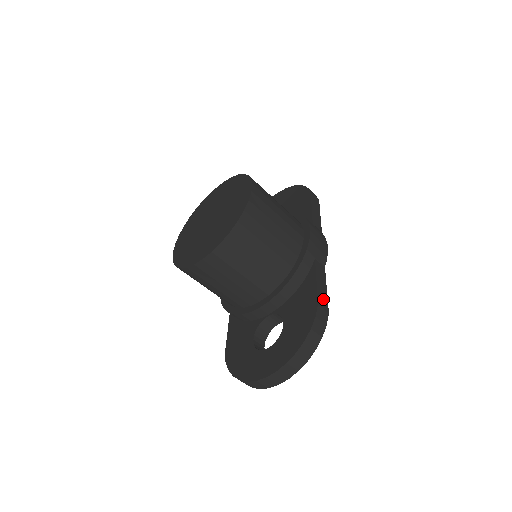
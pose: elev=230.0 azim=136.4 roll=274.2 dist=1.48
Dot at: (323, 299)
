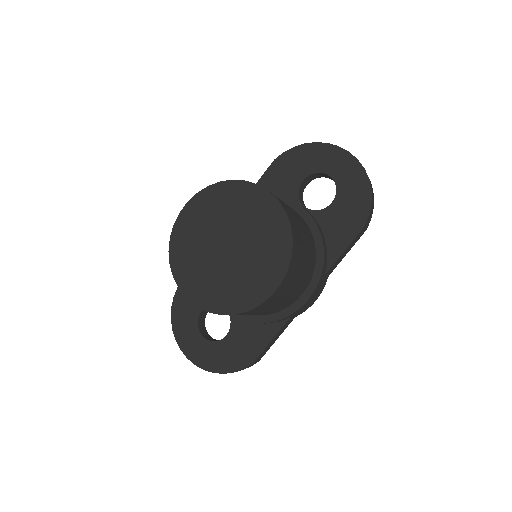
Dot at: (264, 352)
